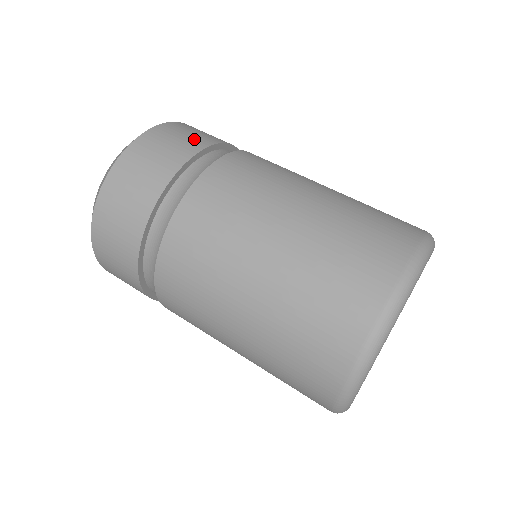
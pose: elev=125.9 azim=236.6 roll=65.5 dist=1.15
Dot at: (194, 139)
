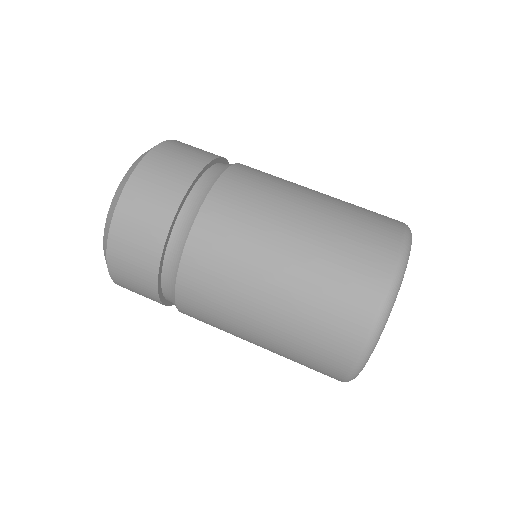
Dot at: (166, 193)
